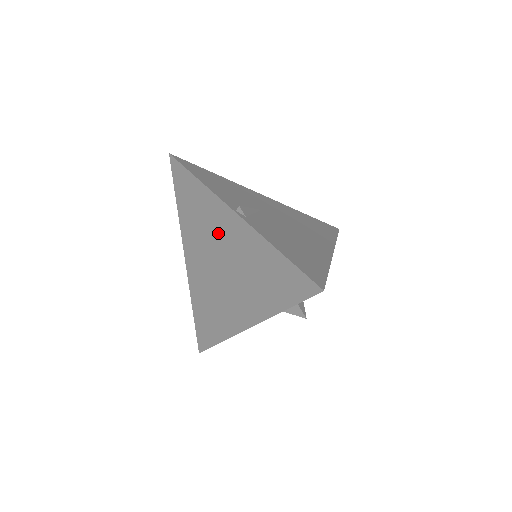
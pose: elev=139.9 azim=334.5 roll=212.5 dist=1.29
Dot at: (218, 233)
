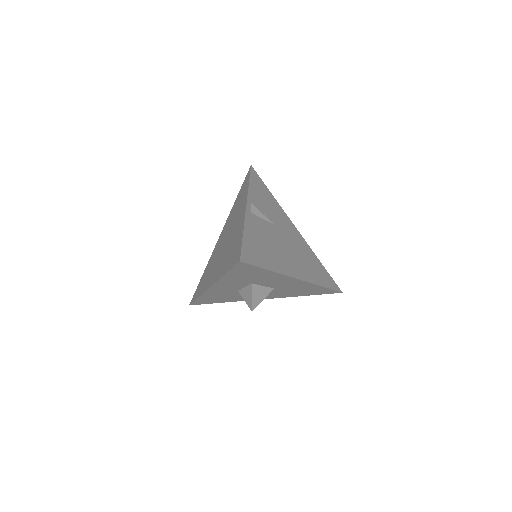
Dot at: (236, 219)
